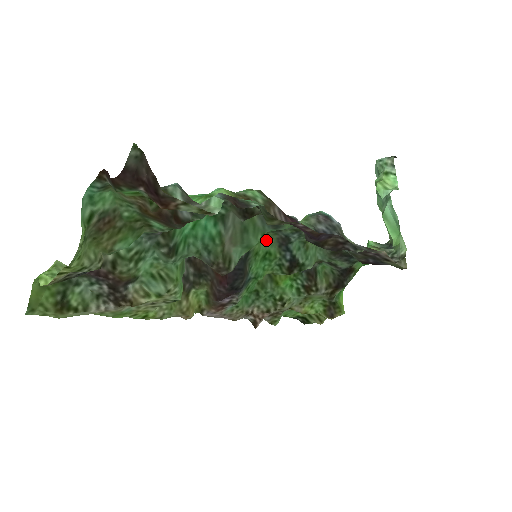
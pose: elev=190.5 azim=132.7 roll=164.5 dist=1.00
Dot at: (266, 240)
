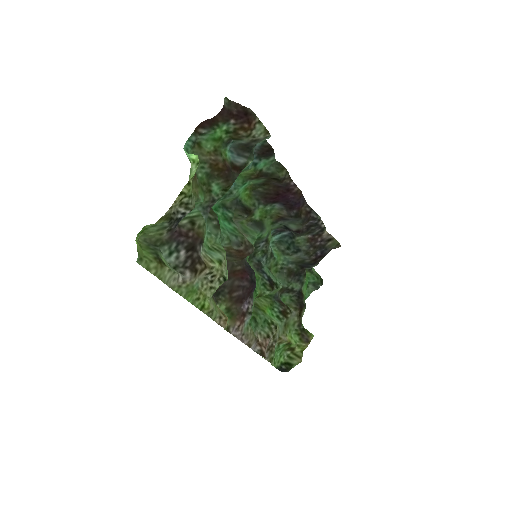
Dot at: occluded
